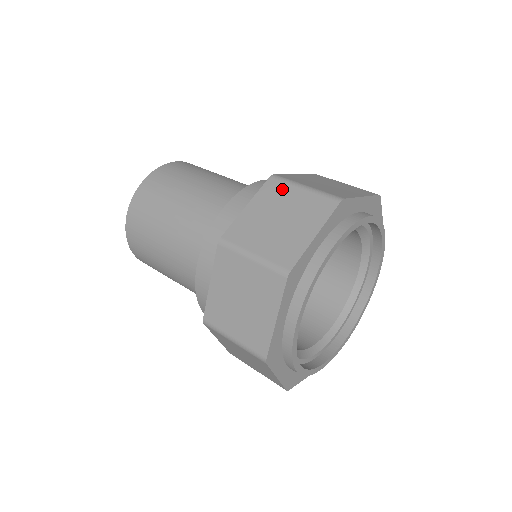
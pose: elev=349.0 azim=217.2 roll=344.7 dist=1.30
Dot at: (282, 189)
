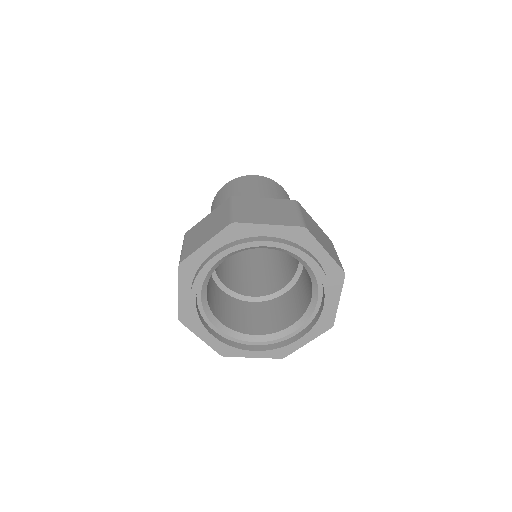
Dot at: (225, 207)
